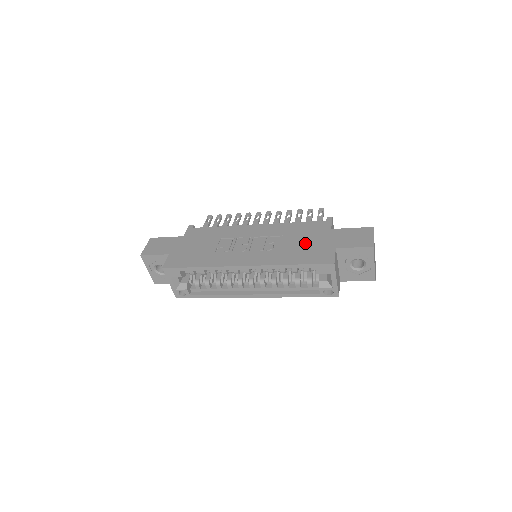
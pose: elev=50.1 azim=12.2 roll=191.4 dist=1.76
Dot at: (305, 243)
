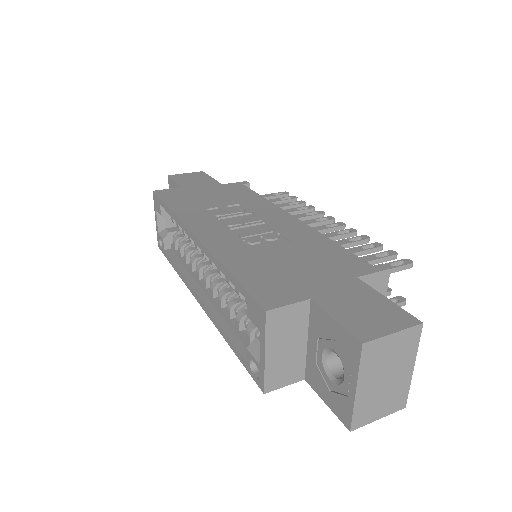
Dot at: (292, 264)
